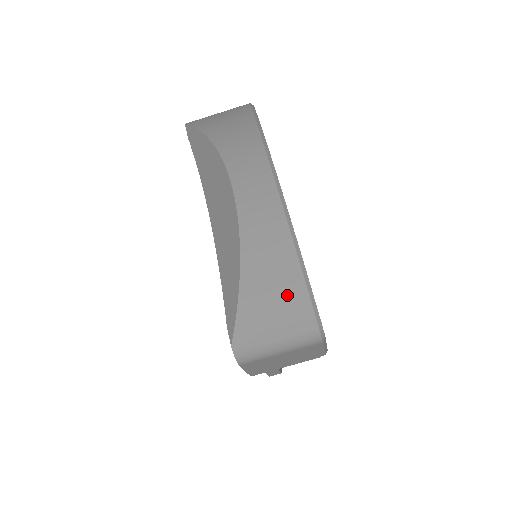
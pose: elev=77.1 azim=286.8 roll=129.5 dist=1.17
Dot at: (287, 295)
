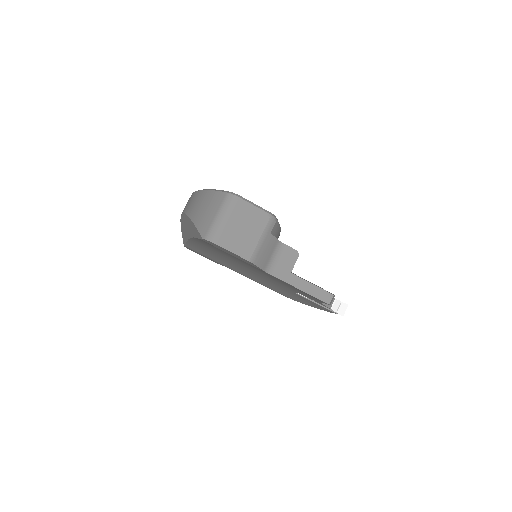
Dot at: (209, 201)
